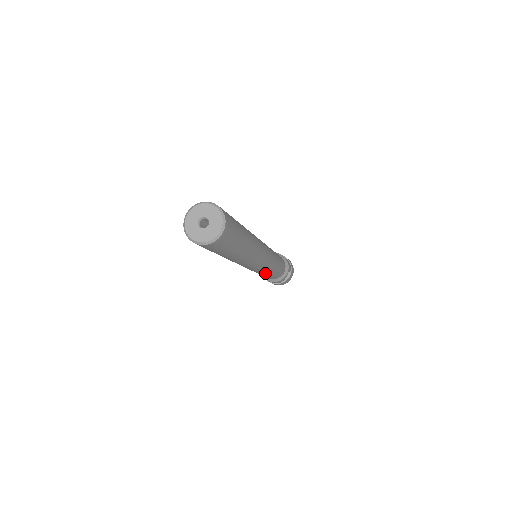
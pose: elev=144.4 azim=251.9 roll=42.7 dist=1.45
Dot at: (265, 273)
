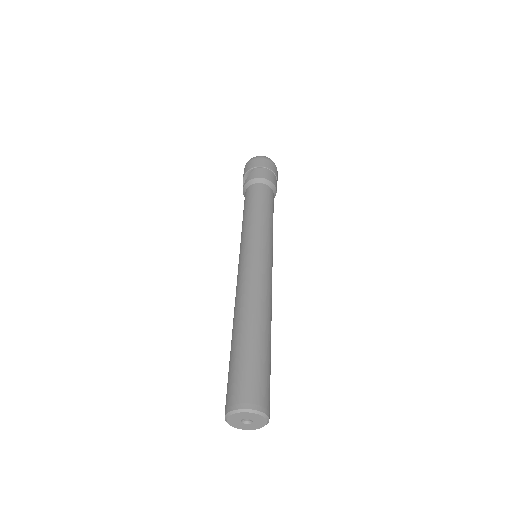
Dot at: occluded
